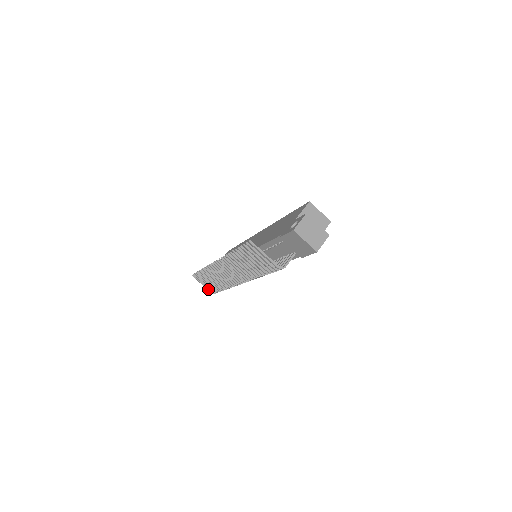
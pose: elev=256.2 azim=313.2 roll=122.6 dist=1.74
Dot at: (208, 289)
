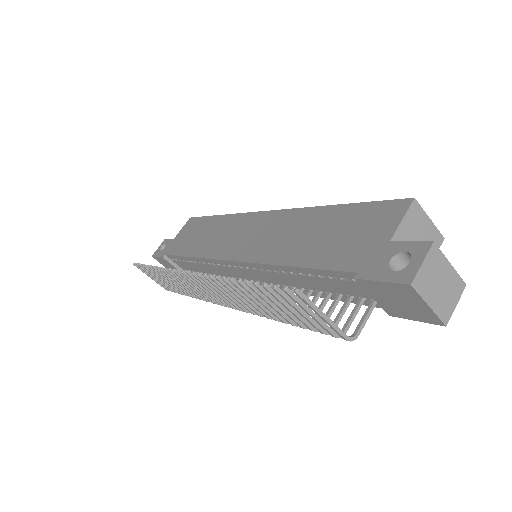
Dot at: (160, 284)
